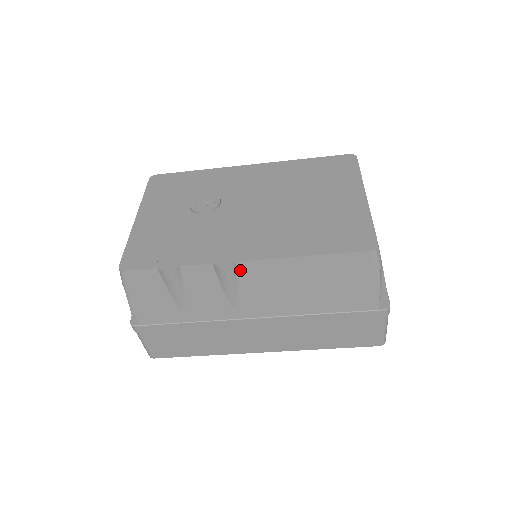
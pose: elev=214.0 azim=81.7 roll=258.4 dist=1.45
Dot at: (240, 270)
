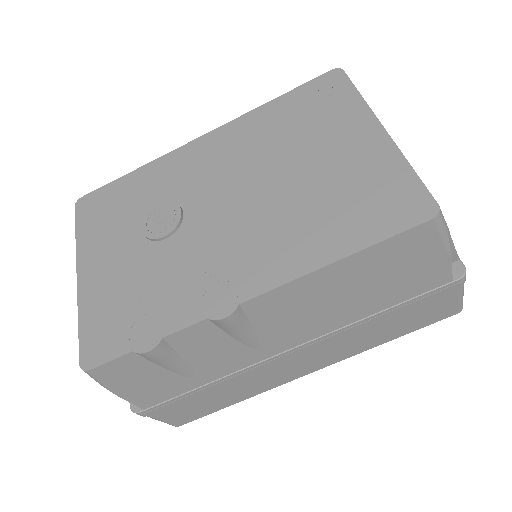
Dot at: (249, 310)
